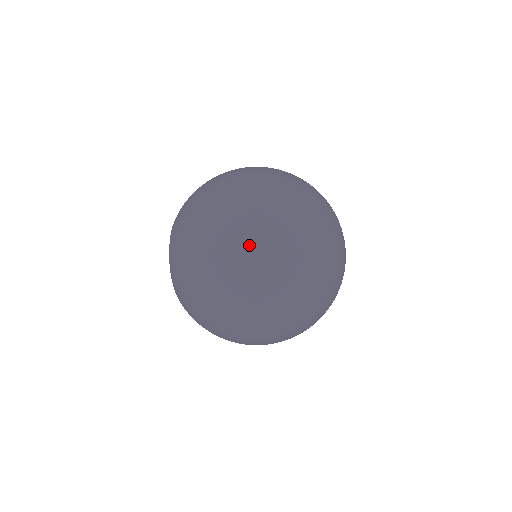
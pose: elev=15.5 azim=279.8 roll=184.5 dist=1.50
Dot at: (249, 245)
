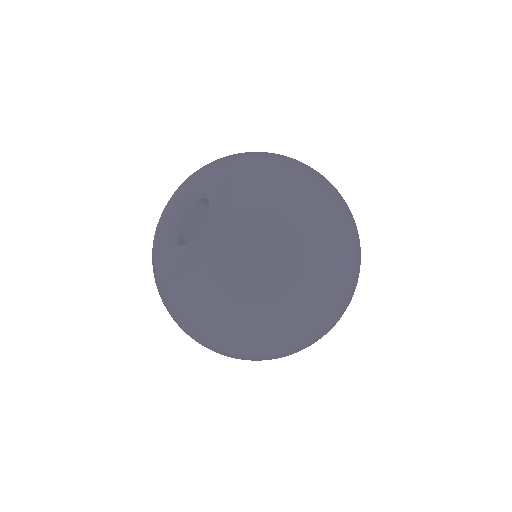
Dot at: (344, 267)
